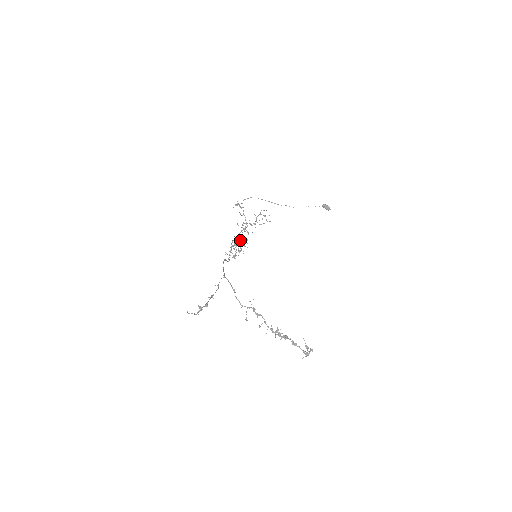
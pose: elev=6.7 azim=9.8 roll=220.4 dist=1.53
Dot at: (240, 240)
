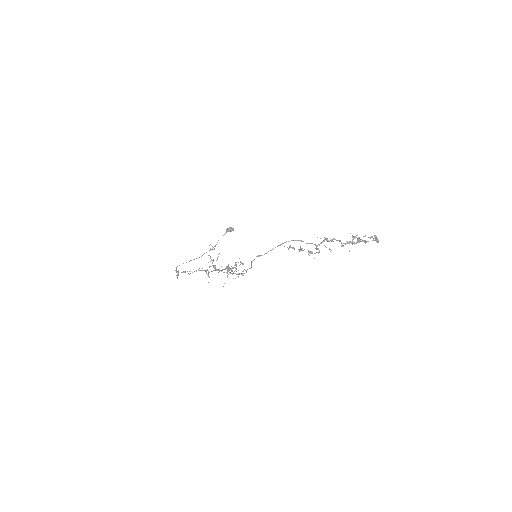
Dot at: occluded
